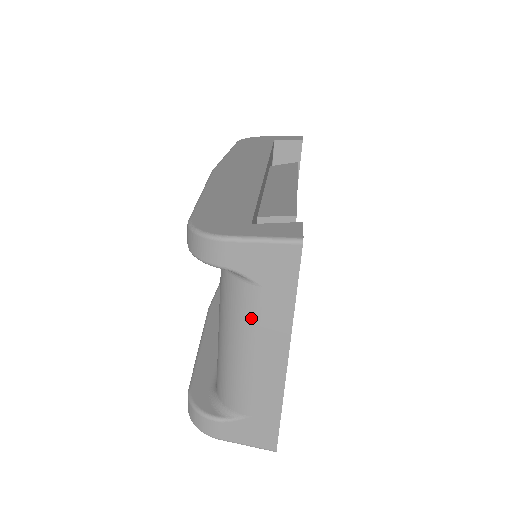
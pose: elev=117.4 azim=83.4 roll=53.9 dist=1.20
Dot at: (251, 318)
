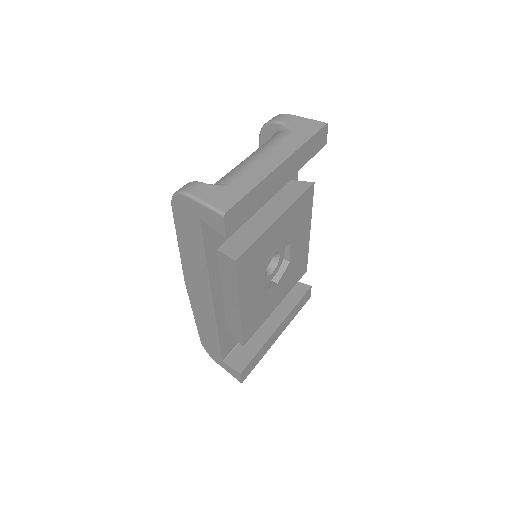
Dot at: (277, 141)
